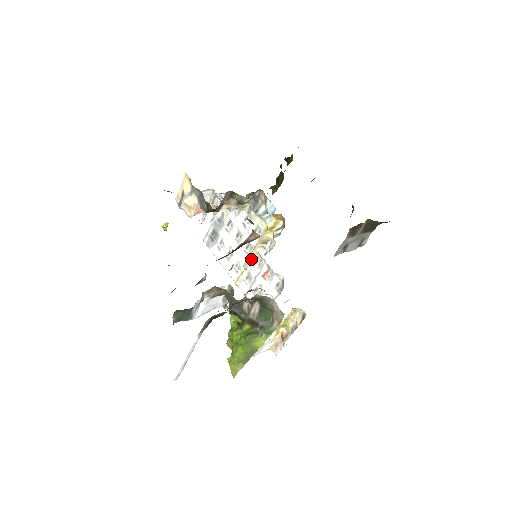
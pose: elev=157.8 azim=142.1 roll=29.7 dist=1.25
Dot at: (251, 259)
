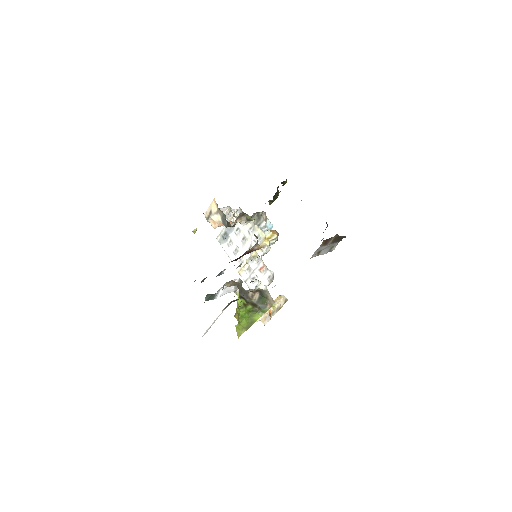
Dot at: (252, 257)
